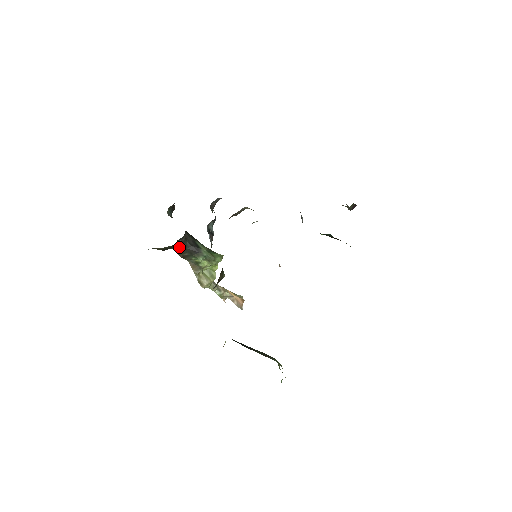
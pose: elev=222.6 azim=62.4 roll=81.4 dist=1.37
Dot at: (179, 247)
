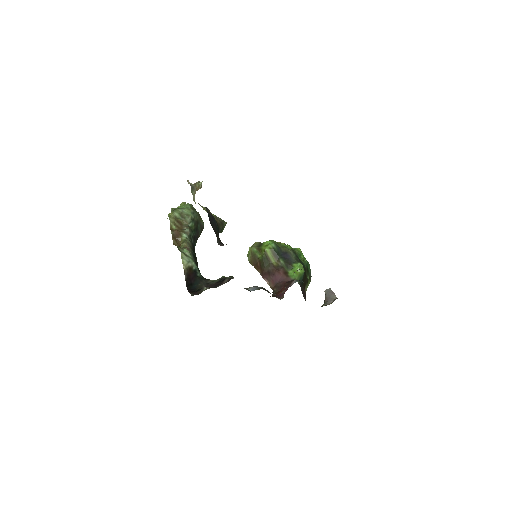
Dot at: occluded
